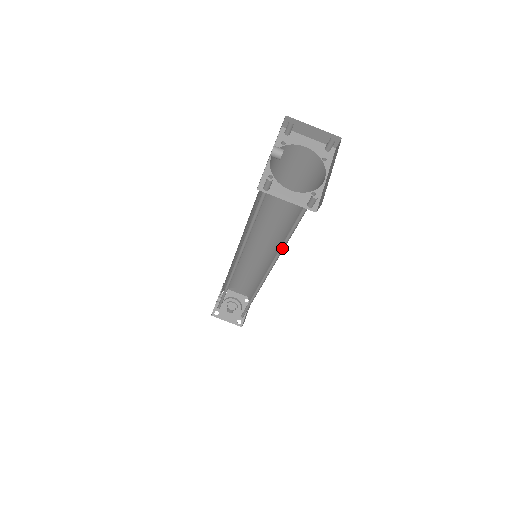
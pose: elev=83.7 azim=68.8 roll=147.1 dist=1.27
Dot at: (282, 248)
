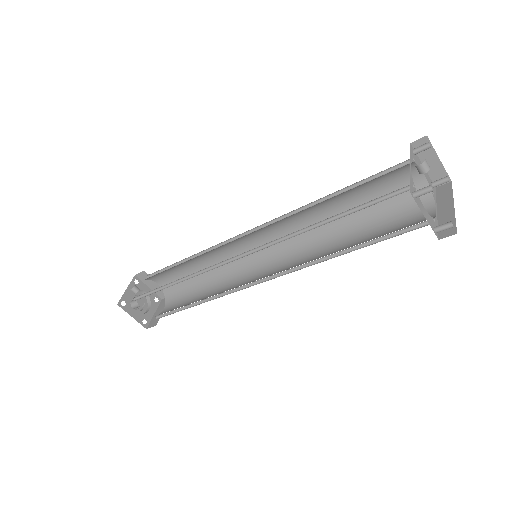
Dot at: (322, 259)
